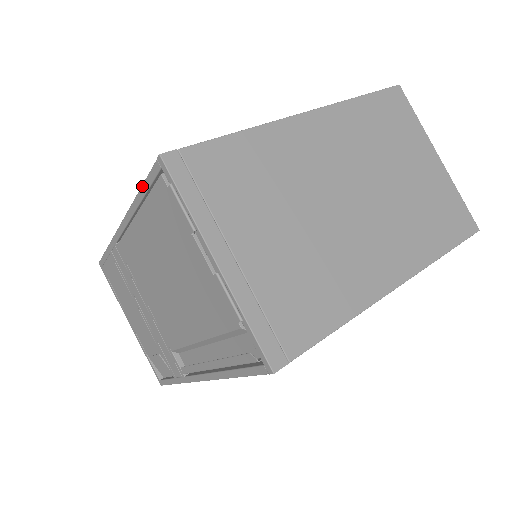
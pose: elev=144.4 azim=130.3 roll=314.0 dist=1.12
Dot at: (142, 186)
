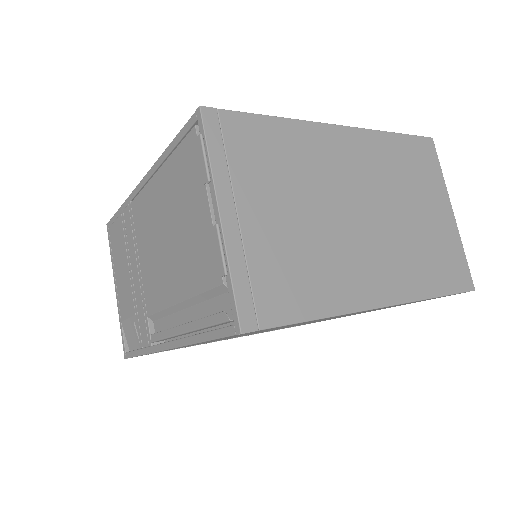
Dot at: (174, 139)
